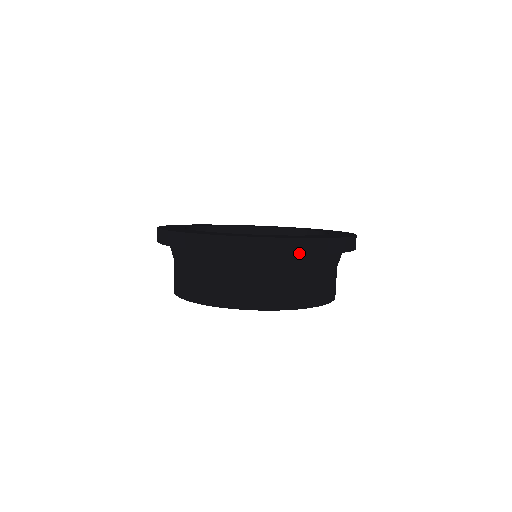
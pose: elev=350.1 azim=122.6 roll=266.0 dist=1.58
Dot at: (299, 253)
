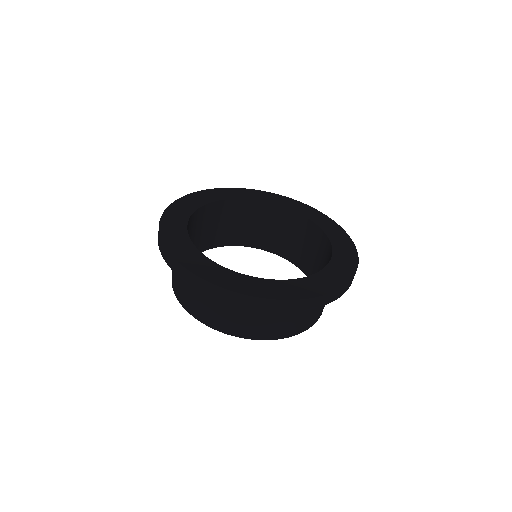
Dot at: (188, 282)
